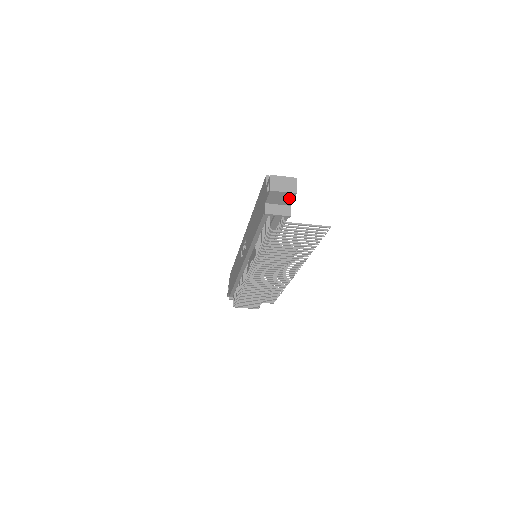
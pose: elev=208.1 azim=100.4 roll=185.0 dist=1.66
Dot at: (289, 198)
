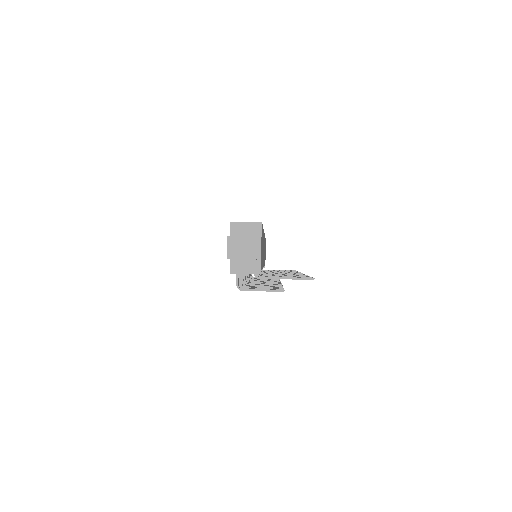
Dot at: occluded
